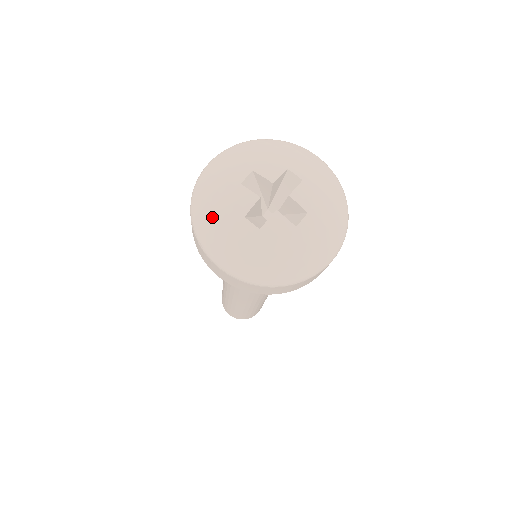
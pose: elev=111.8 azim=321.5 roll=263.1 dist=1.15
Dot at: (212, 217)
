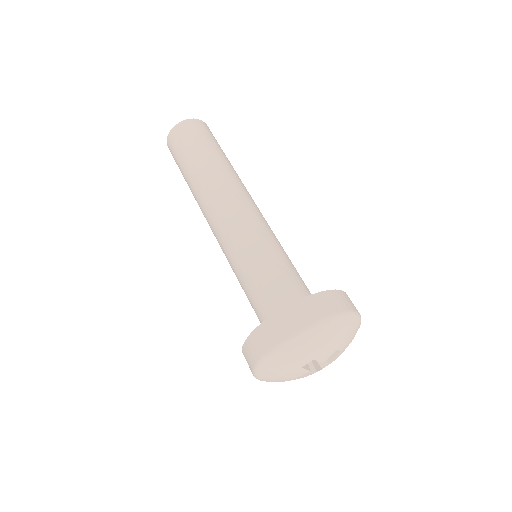
Dot at: (272, 377)
